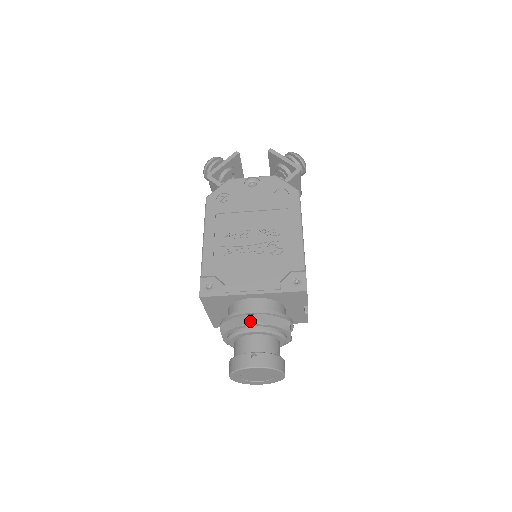
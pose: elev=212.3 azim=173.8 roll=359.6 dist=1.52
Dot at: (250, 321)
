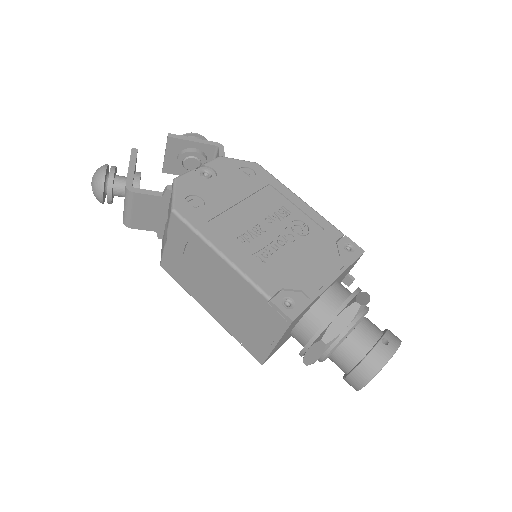
Dot at: (359, 309)
